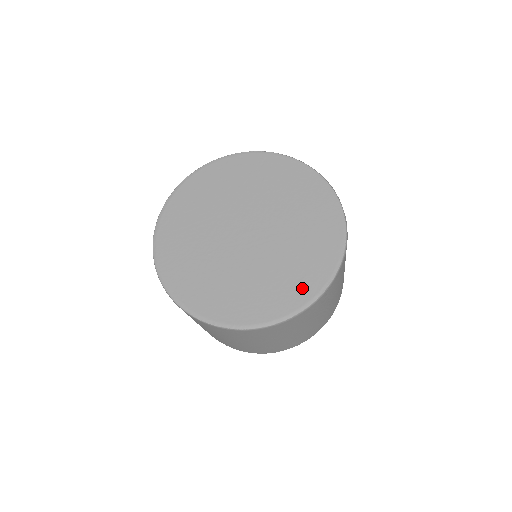
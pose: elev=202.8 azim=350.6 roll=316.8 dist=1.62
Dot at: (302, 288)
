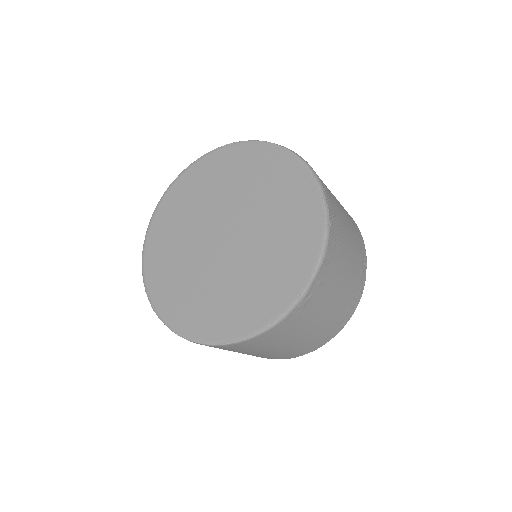
Dot at: (213, 325)
